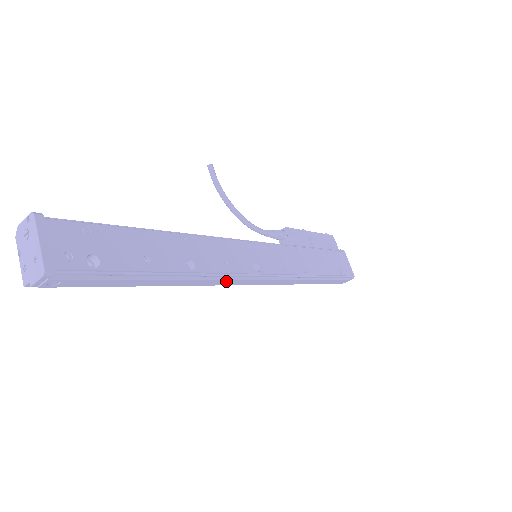
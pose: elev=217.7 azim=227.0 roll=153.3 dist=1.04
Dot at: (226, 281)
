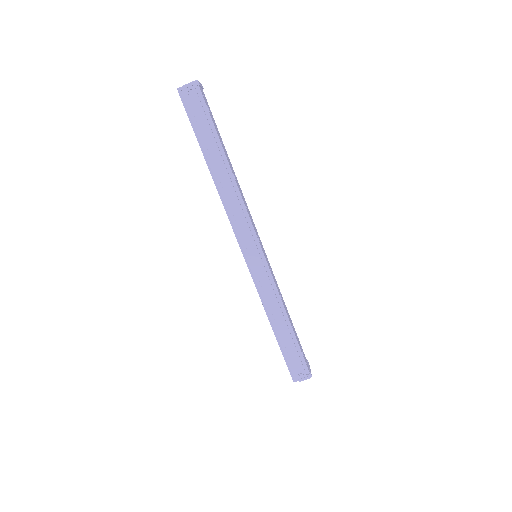
Dot at: (241, 215)
